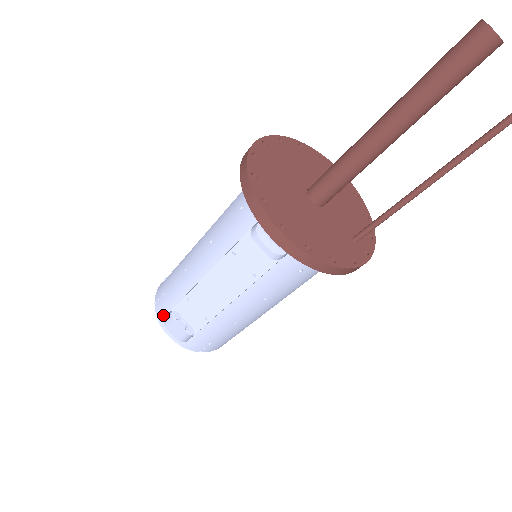
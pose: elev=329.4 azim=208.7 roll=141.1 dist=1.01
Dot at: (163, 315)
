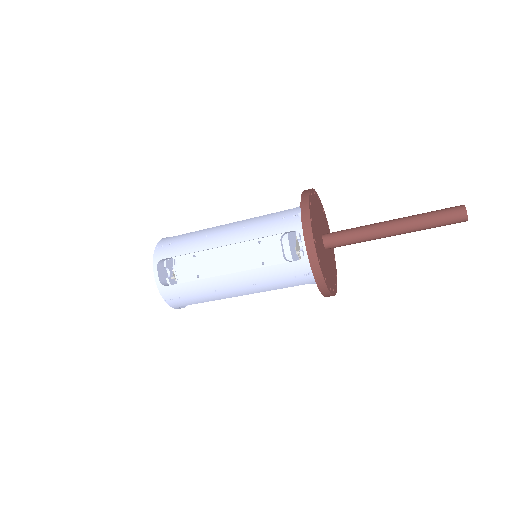
Dot at: occluded
